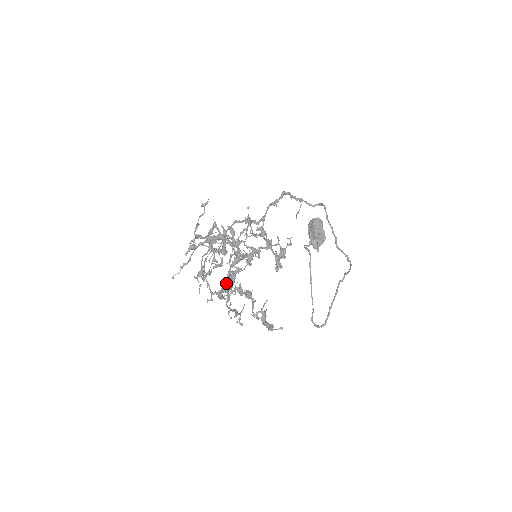
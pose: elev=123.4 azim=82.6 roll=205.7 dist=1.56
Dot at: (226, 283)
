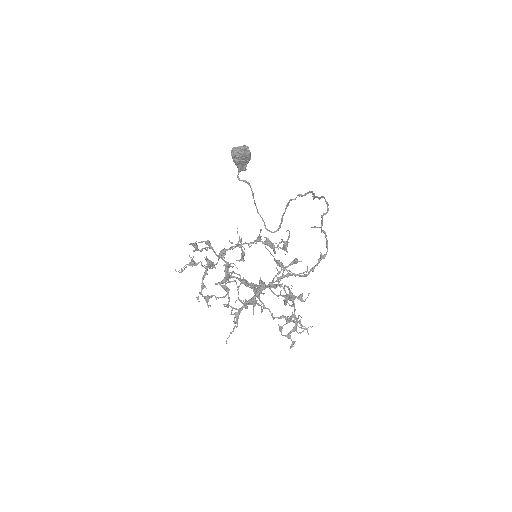
Dot at: (255, 301)
